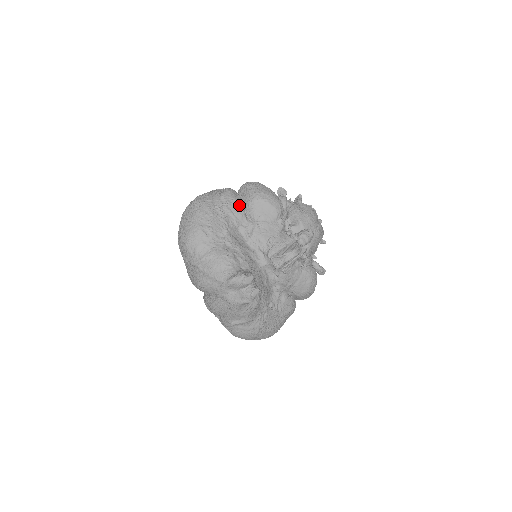
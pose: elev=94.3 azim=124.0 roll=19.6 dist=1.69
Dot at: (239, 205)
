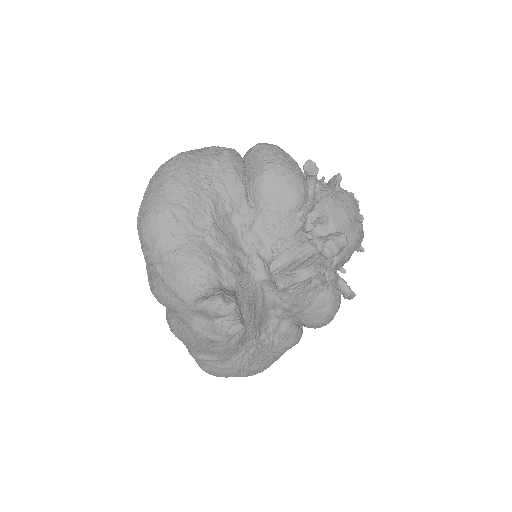
Dot at: (239, 179)
